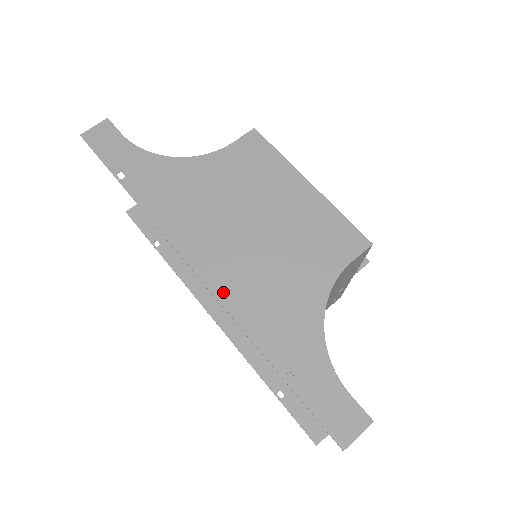
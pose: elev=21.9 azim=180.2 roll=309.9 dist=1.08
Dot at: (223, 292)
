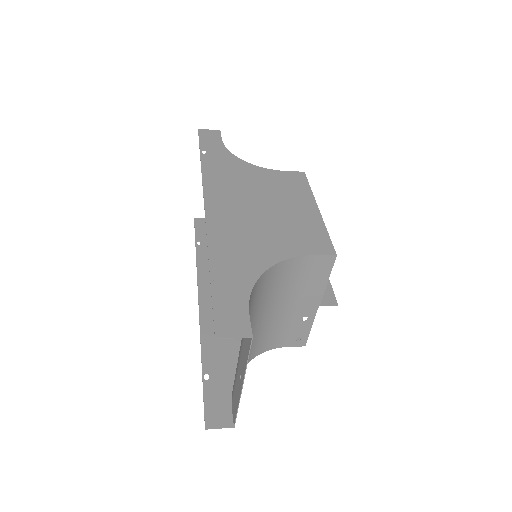
Dot at: (213, 223)
